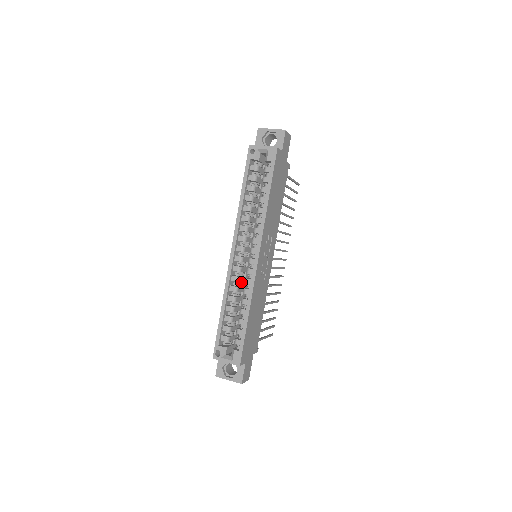
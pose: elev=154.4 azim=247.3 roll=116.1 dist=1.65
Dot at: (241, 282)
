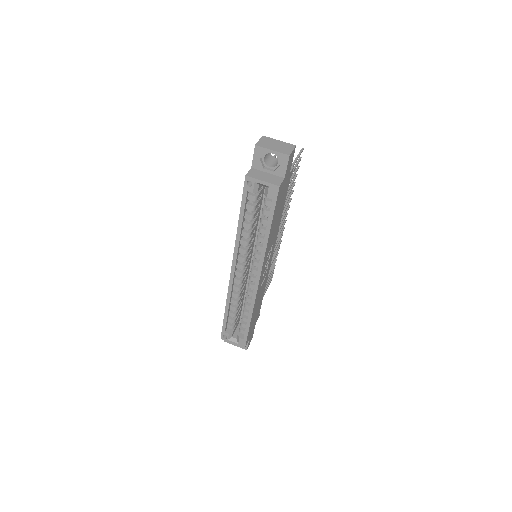
Dot at: (242, 287)
